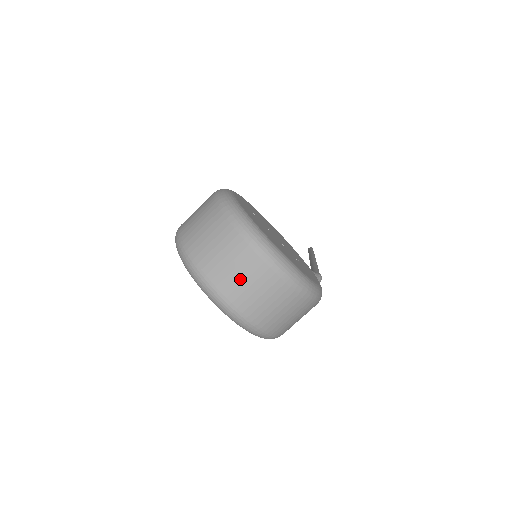
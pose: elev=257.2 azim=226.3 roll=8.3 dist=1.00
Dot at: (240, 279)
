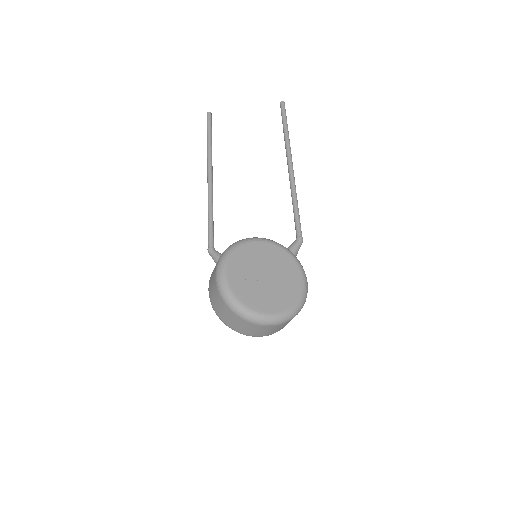
Dot at: (262, 332)
